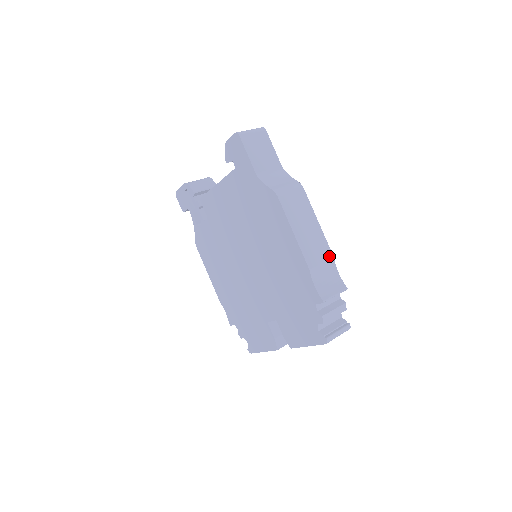
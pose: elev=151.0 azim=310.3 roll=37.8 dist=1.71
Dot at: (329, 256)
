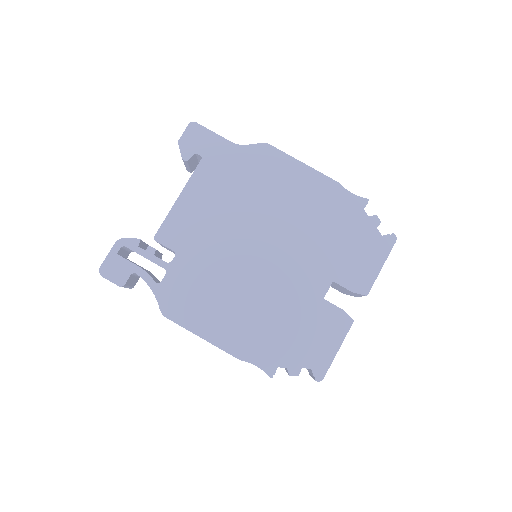
Dot at: occluded
